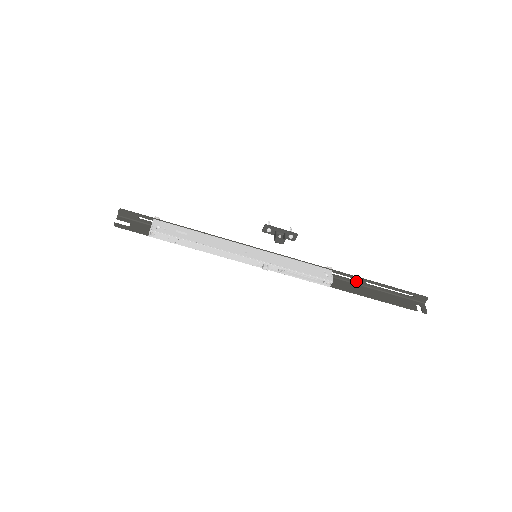
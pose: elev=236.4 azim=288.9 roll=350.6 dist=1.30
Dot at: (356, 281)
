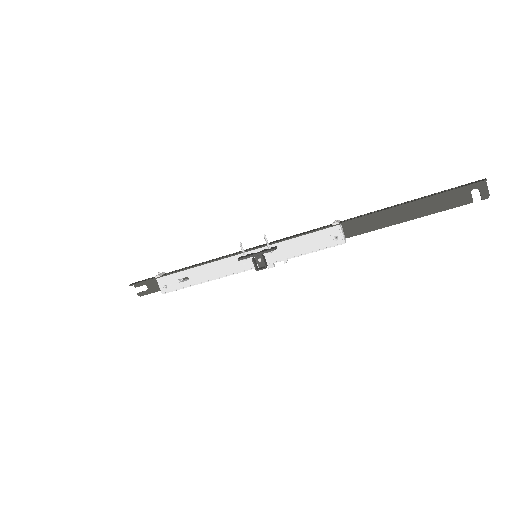
Dot at: (376, 212)
